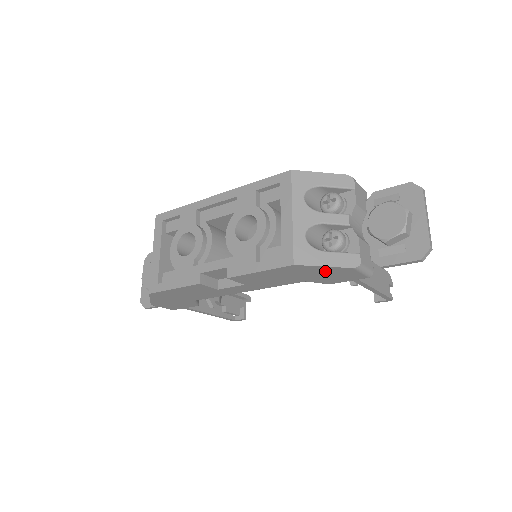
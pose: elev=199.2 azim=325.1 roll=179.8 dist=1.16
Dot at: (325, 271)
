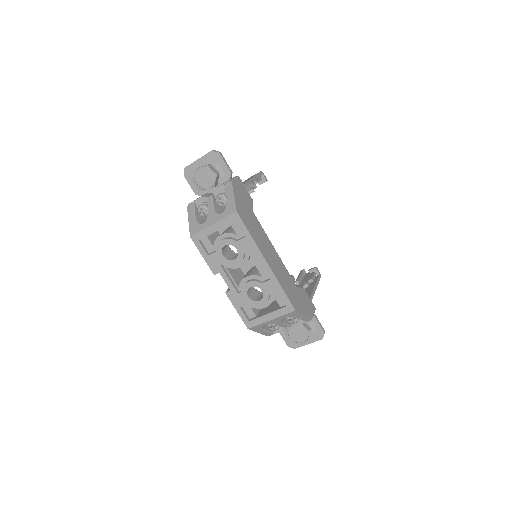
Dot at: occluded
